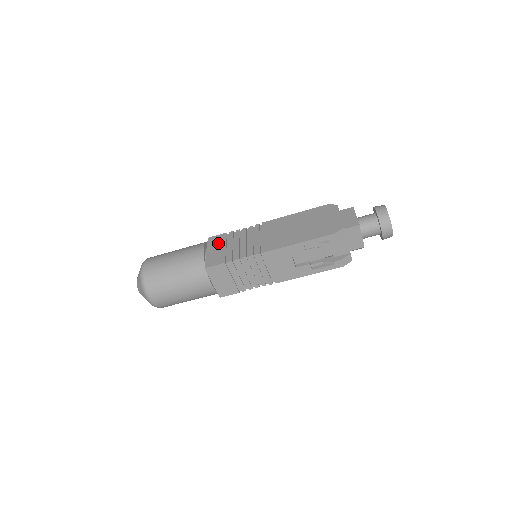
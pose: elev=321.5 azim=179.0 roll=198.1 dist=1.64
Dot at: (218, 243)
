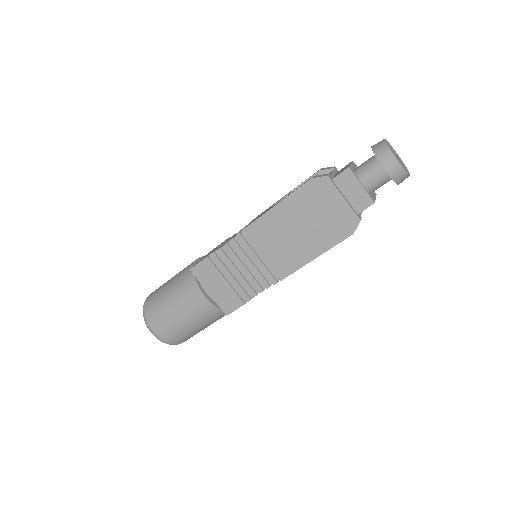
Dot at: (211, 277)
